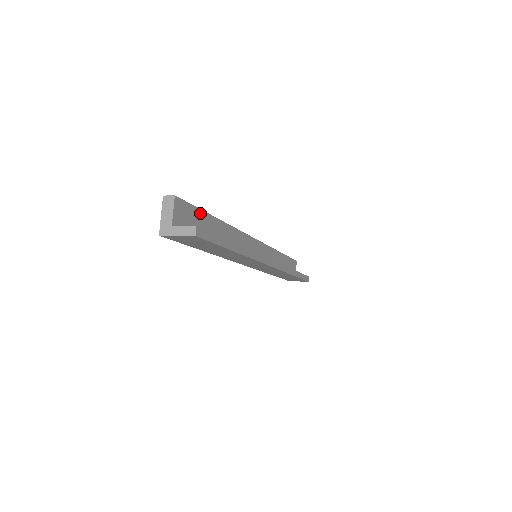
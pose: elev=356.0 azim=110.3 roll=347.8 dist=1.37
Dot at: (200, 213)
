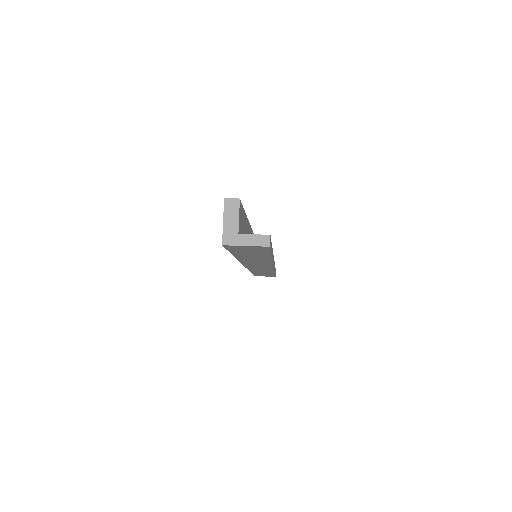
Dot at: (244, 216)
